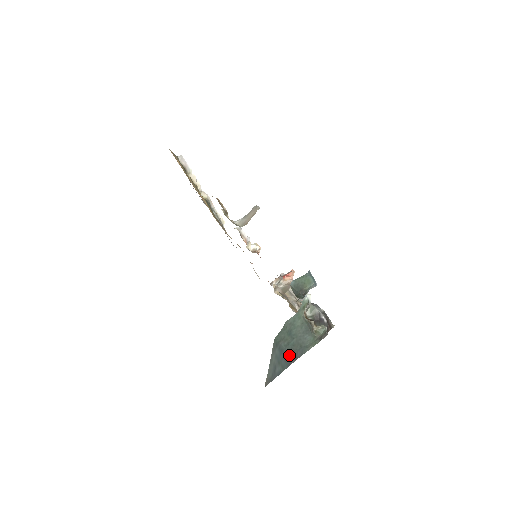
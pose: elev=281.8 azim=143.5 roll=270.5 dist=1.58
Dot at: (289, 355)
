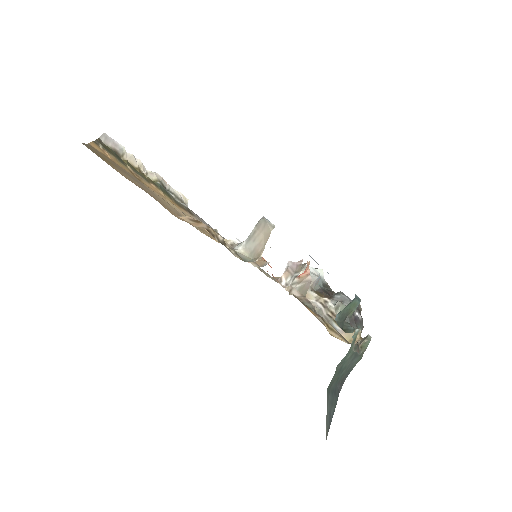
Dot at: (338, 387)
